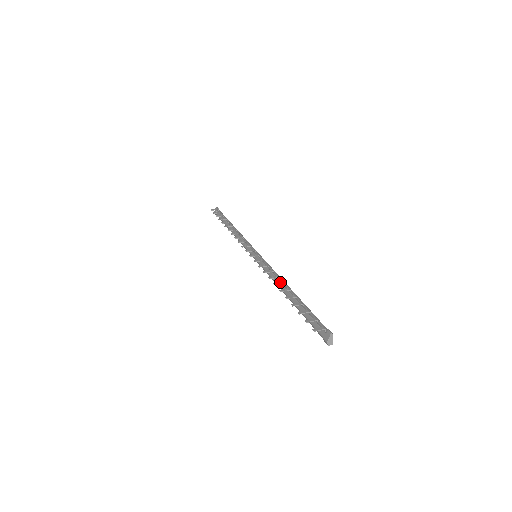
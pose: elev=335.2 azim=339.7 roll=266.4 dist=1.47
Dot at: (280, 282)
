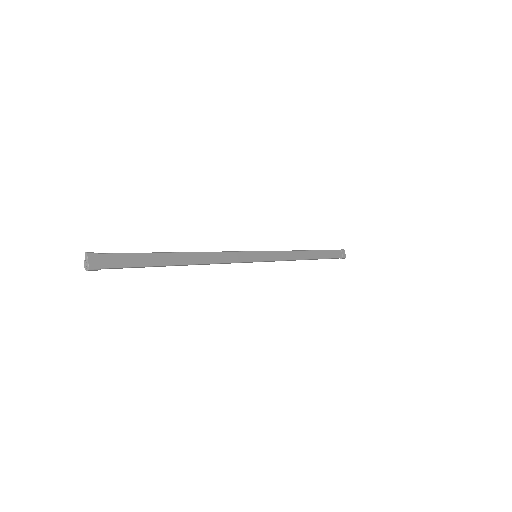
Dot at: occluded
